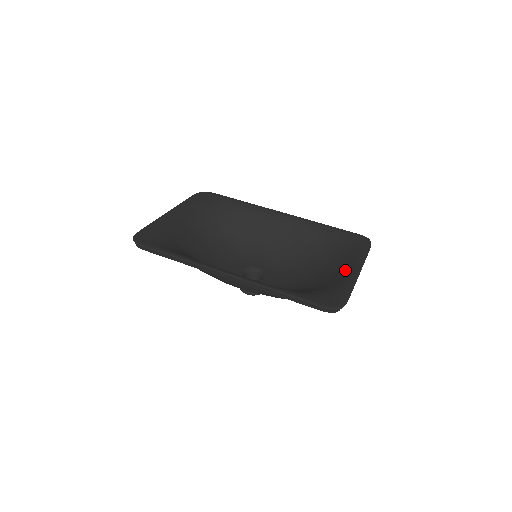
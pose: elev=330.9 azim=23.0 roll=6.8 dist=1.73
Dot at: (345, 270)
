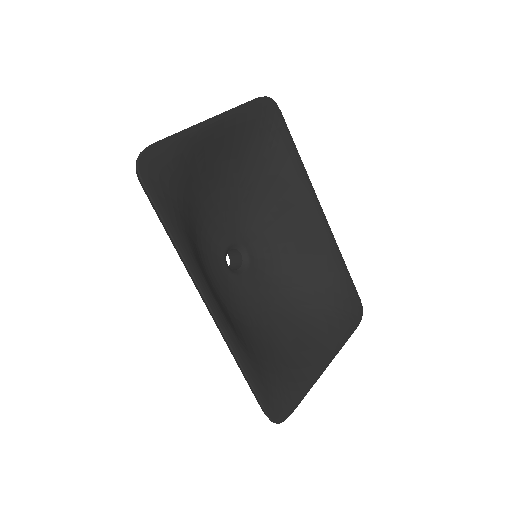
Dot at: (317, 349)
